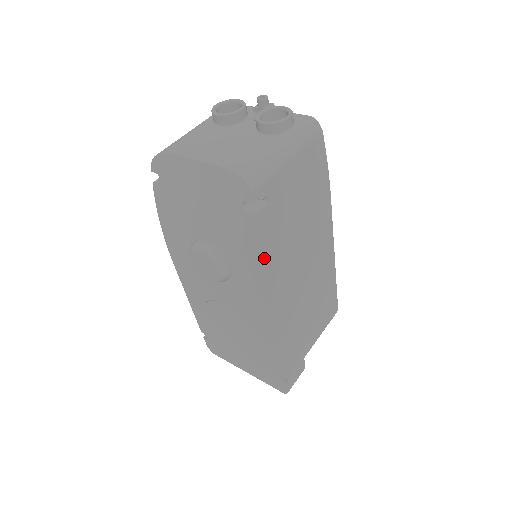
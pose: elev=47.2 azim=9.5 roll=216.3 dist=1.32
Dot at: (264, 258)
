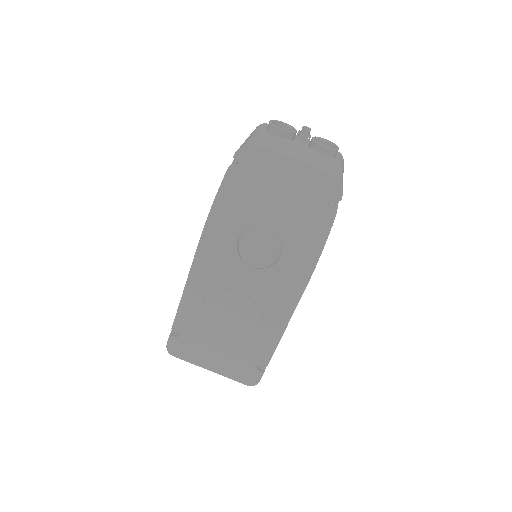
Dot at: (322, 249)
